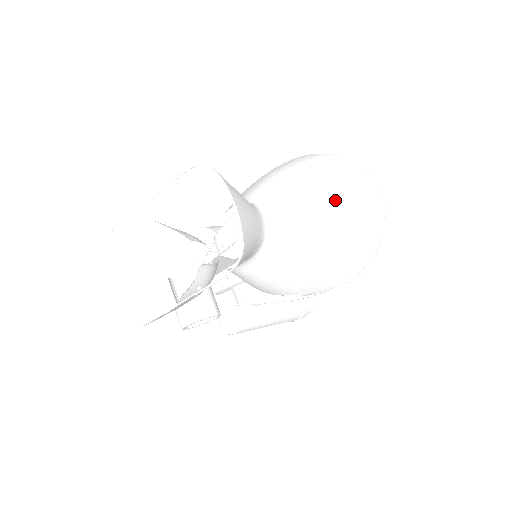
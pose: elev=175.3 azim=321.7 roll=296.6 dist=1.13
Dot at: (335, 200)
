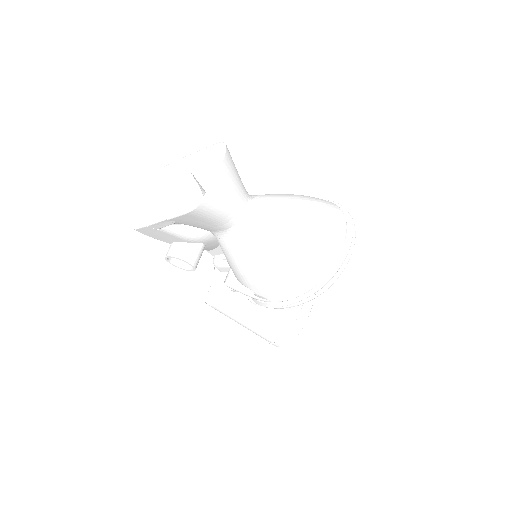
Dot at: (308, 231)
